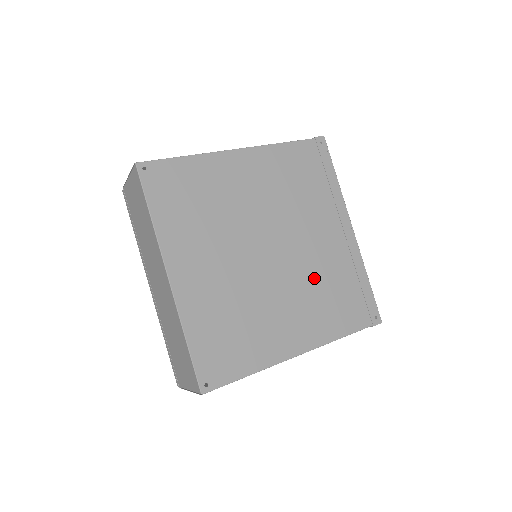
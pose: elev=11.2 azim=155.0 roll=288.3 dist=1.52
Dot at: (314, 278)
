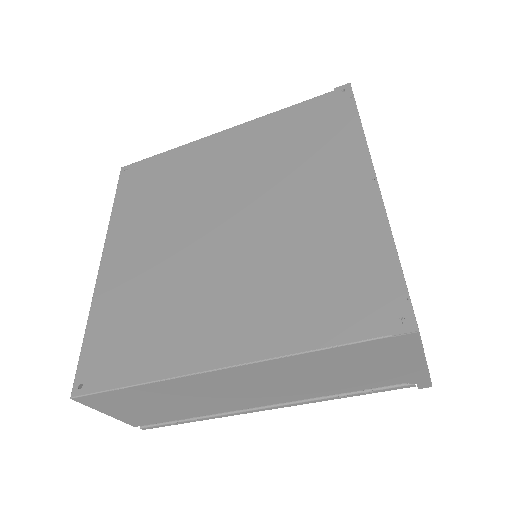
Dot at: (282, 255)
